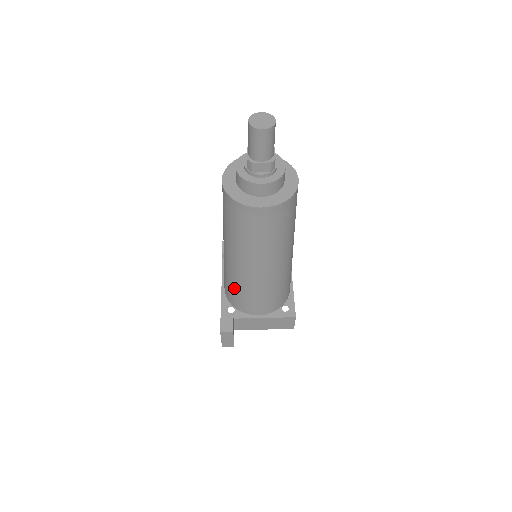
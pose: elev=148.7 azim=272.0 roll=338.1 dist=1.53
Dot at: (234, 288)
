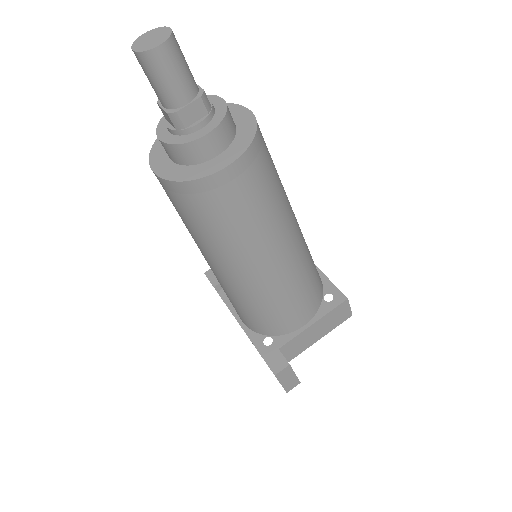
Dot at: (255, 311)
